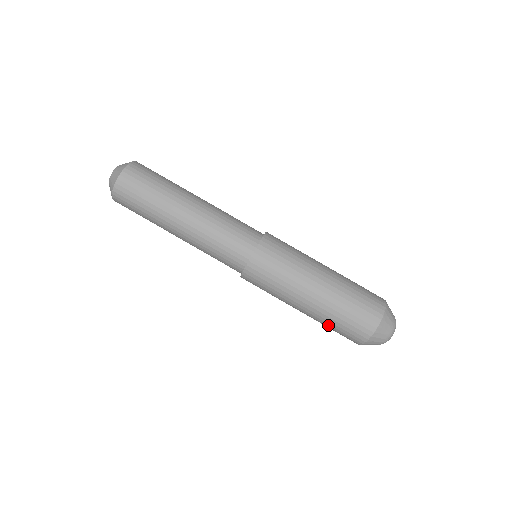
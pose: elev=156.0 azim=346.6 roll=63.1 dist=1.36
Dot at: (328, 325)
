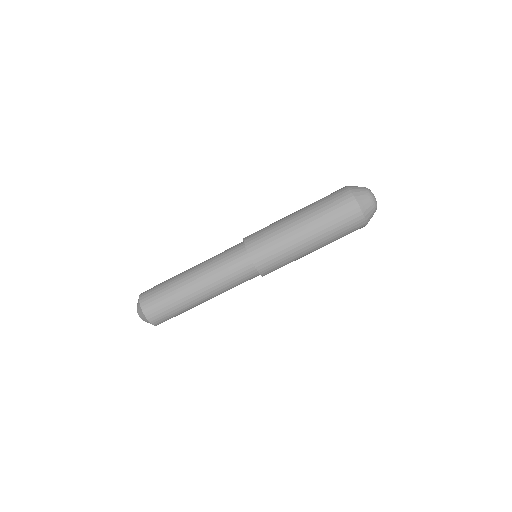
Dot at: occluded
